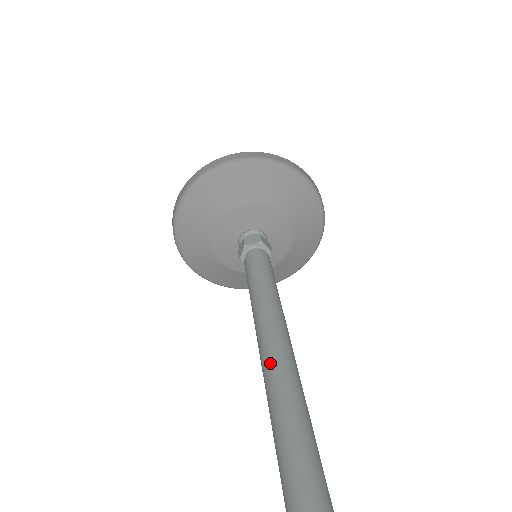
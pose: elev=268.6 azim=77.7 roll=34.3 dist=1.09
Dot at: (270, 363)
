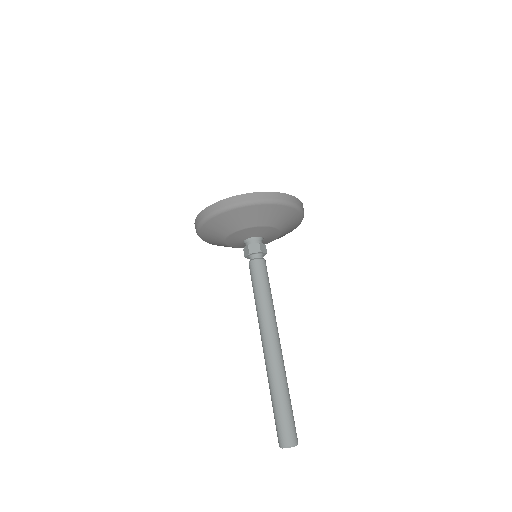
Dot at: (269, 356)
